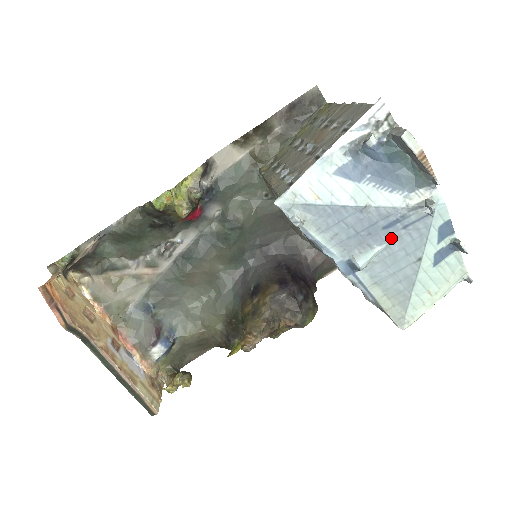
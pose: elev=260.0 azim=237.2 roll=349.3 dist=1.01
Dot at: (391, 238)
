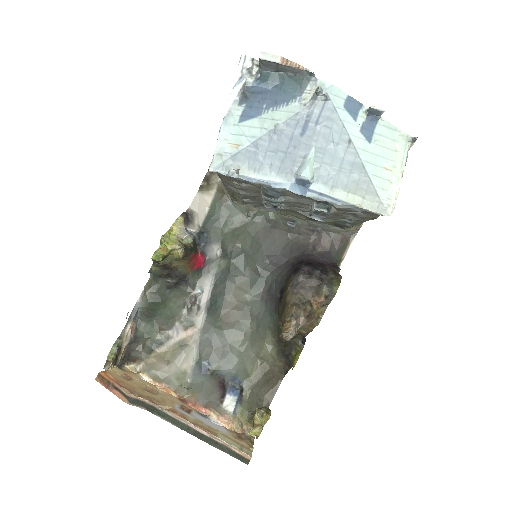
Dot at: (313, 139)
